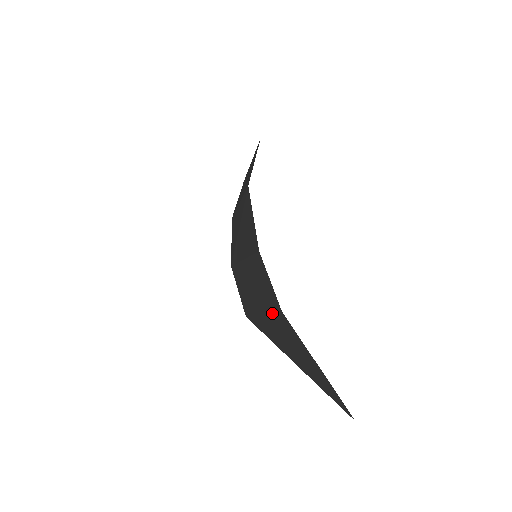
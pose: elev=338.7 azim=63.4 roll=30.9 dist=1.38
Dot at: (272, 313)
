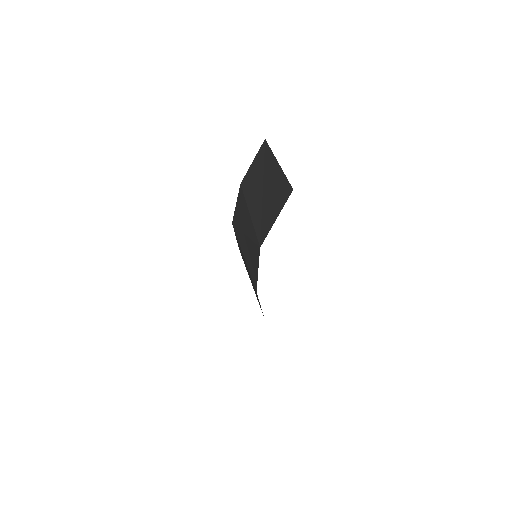
Dot at: occluded
